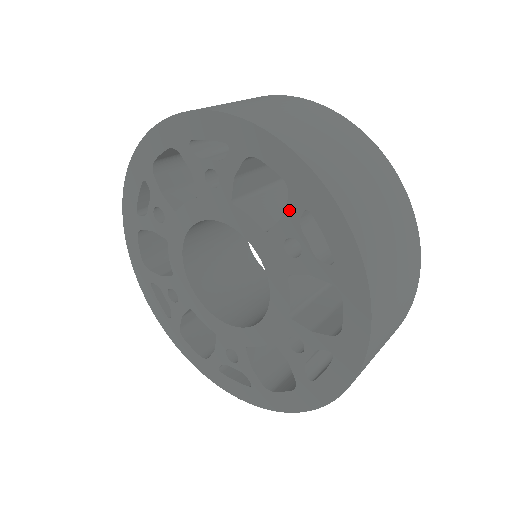
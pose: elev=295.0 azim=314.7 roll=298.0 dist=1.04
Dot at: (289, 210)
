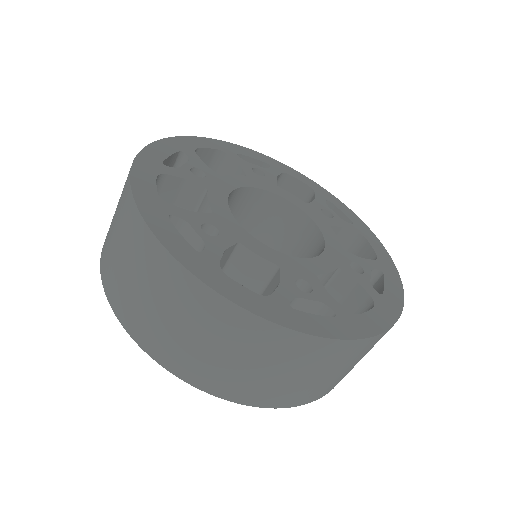
Dot at: occluded
